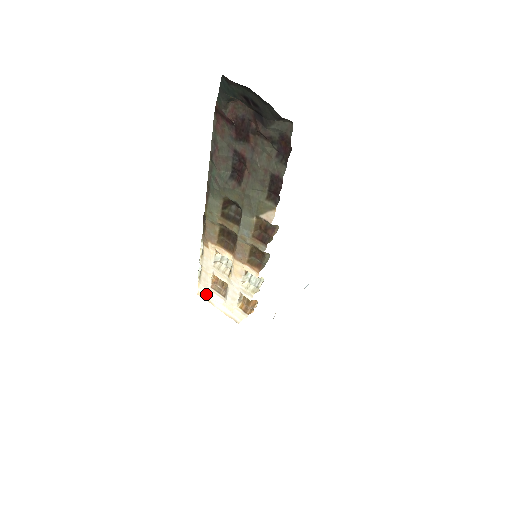
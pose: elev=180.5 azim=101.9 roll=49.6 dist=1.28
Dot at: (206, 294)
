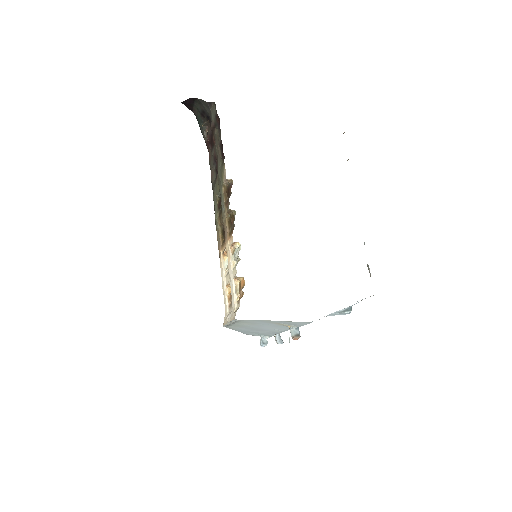
Dot at: (226, 318)
